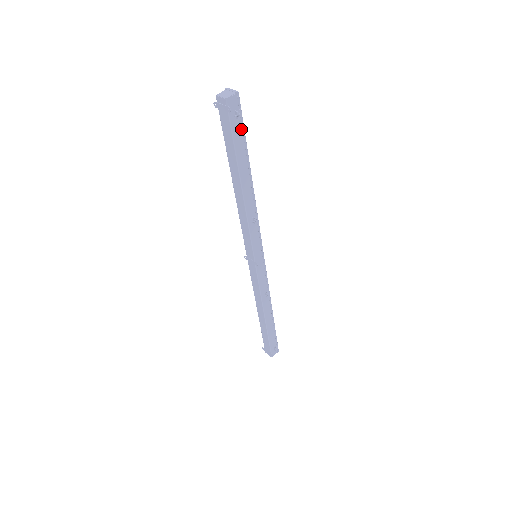
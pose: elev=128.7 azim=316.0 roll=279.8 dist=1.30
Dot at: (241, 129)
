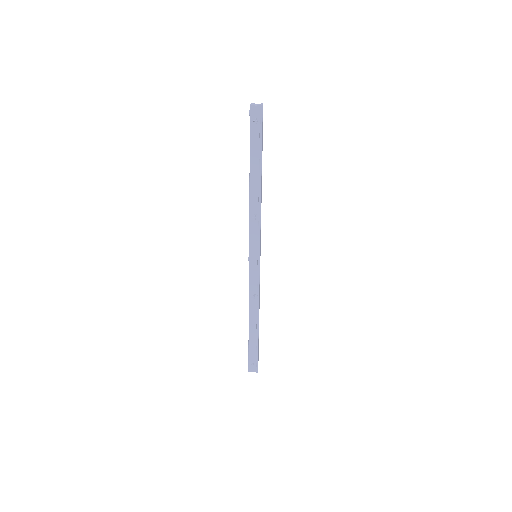
Dot at: (259, 135)
